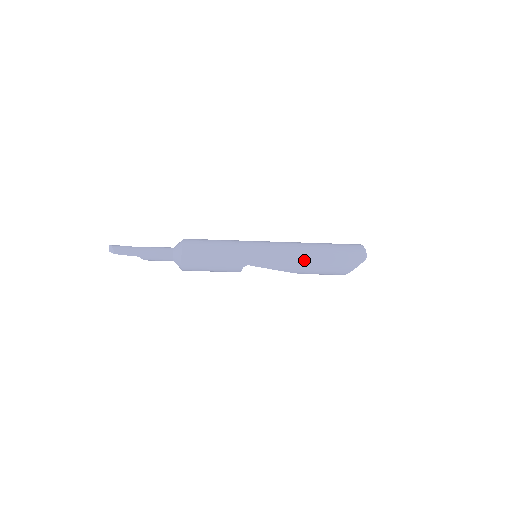
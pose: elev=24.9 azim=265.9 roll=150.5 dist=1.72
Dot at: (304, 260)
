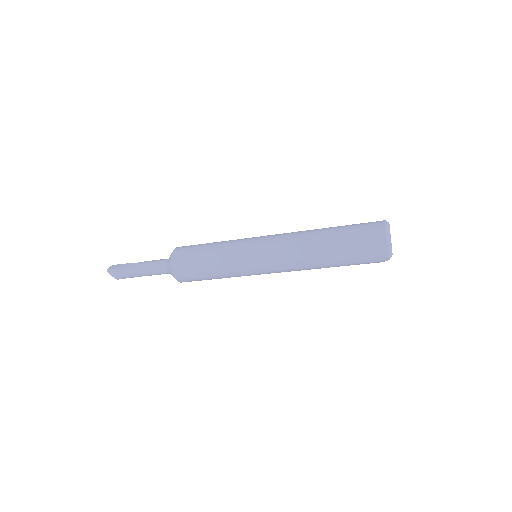
Dot at: (311, 268)
